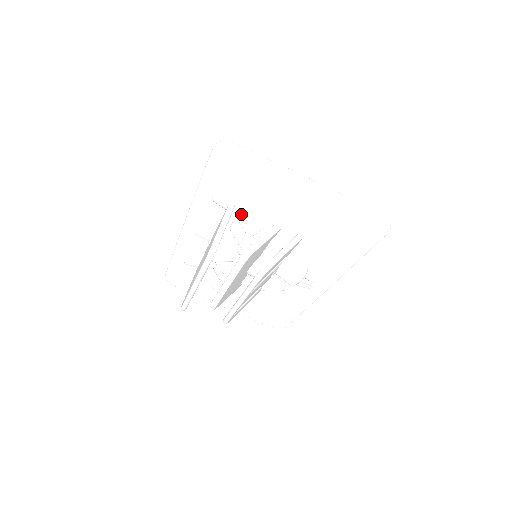
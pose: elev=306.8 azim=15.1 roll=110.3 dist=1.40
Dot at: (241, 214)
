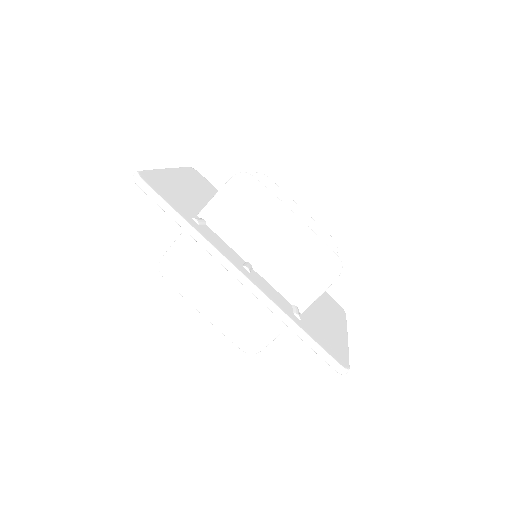
Dot at: occluded
